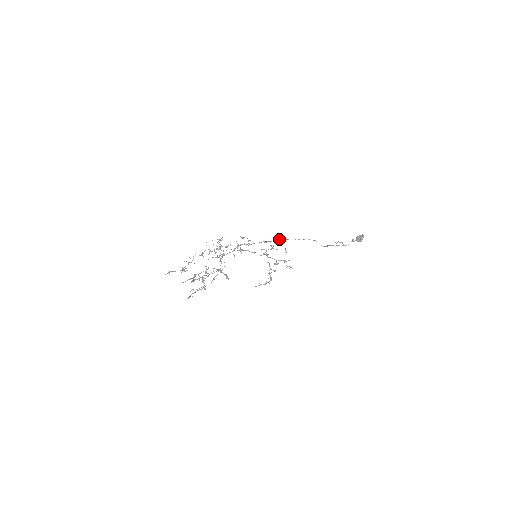
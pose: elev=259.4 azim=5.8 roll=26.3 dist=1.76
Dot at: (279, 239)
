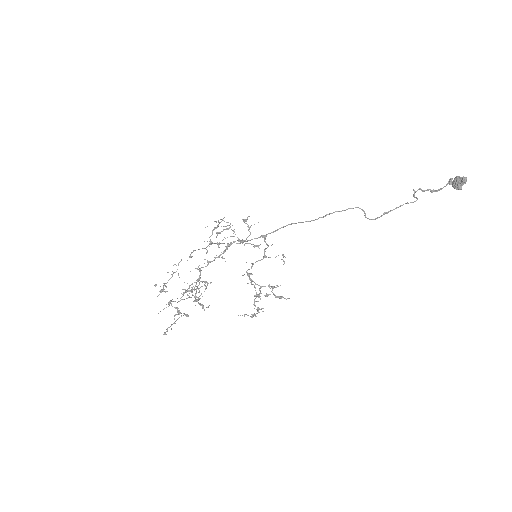
Dot at: (290, 224)
